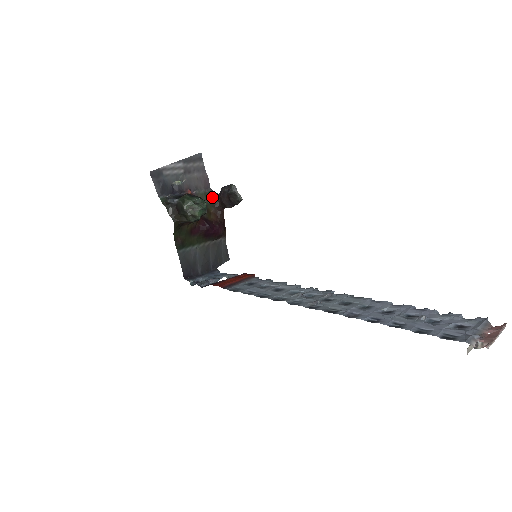
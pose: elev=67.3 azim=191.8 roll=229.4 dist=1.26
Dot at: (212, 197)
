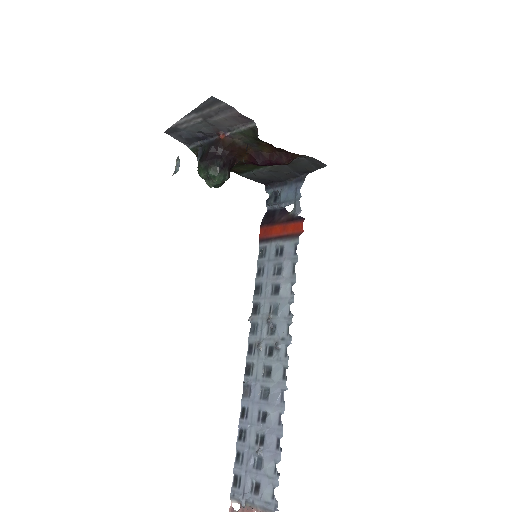
Dot at: (255, 135)
